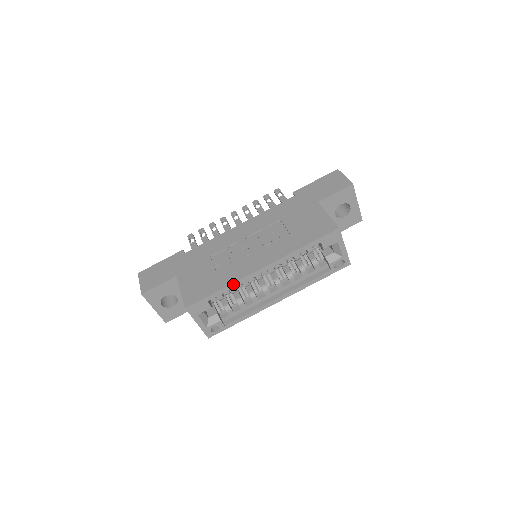
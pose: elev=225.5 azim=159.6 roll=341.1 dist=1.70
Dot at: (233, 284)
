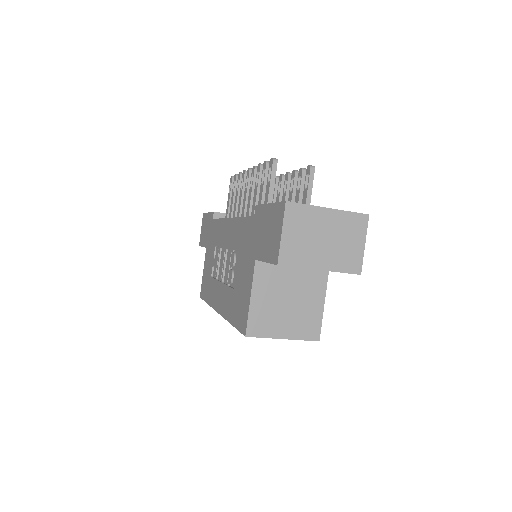
Dot at: occluded
